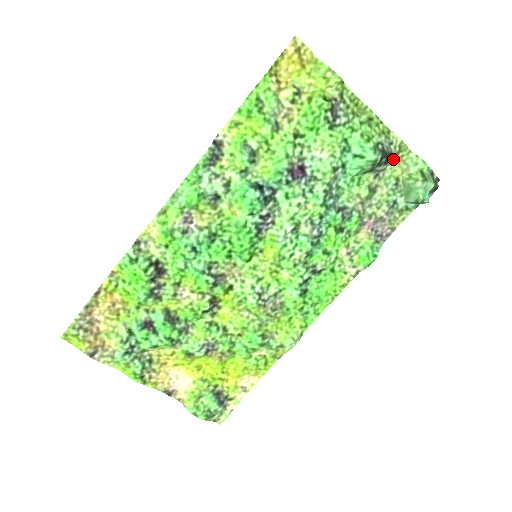
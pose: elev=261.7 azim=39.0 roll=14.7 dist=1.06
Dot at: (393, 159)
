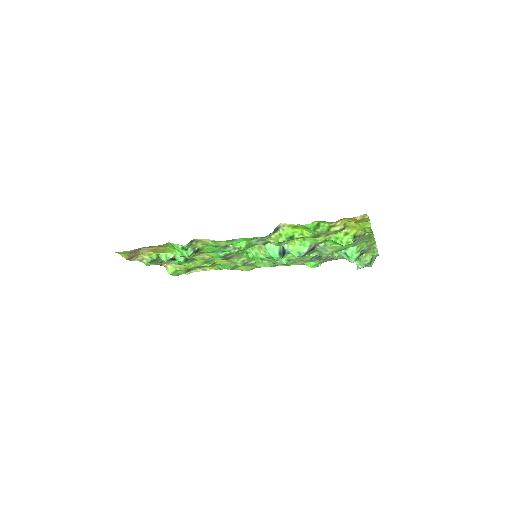
Dot at: occluded
